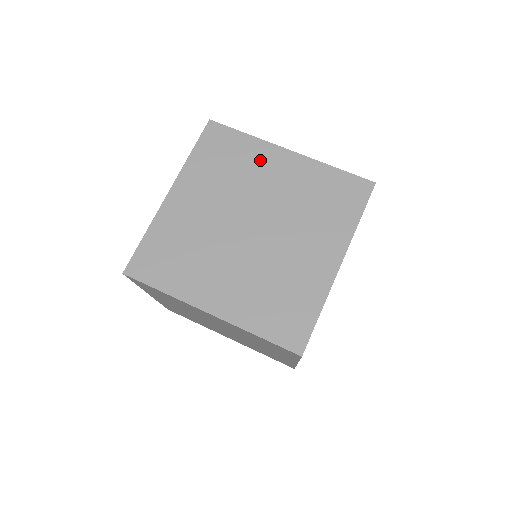
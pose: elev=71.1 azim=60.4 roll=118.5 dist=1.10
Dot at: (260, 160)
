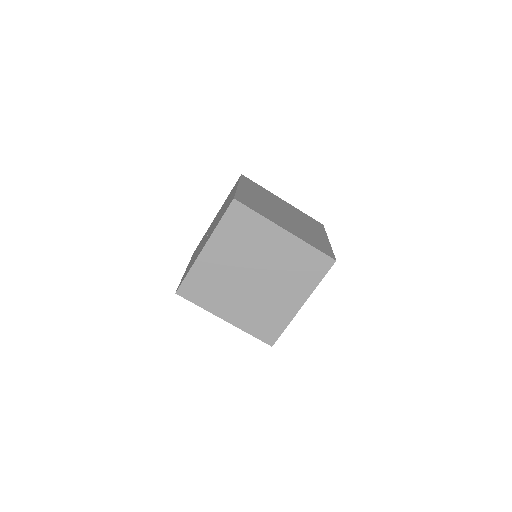
Dot at: (265, 235)
